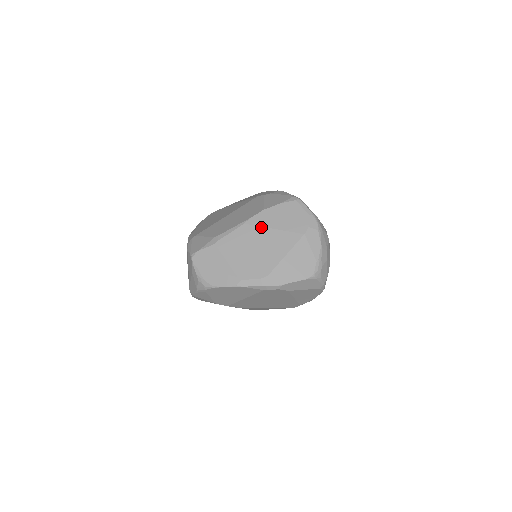
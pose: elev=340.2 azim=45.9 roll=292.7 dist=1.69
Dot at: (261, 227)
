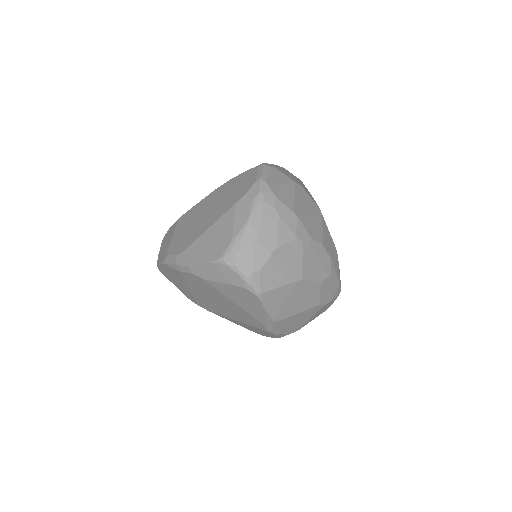
Dot at: (213, 199)
